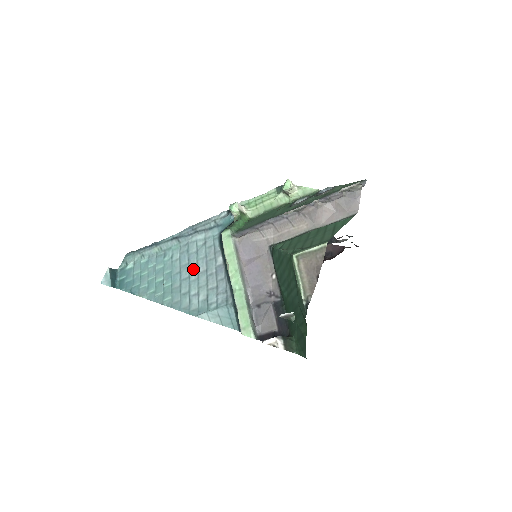
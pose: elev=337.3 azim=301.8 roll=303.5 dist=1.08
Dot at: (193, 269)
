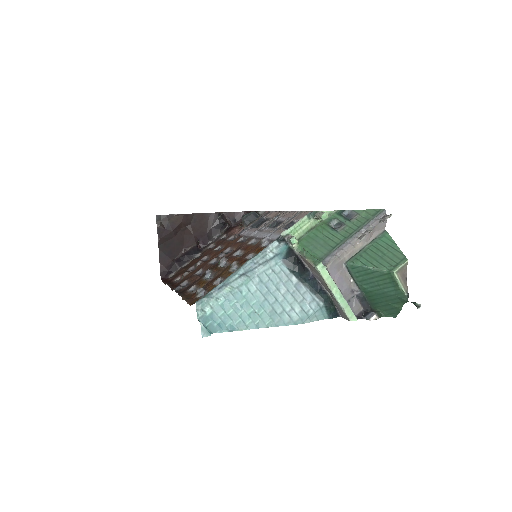
Dot at: (276, 293)
